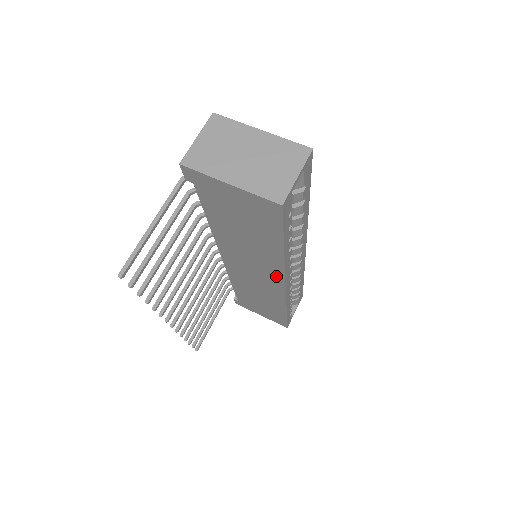
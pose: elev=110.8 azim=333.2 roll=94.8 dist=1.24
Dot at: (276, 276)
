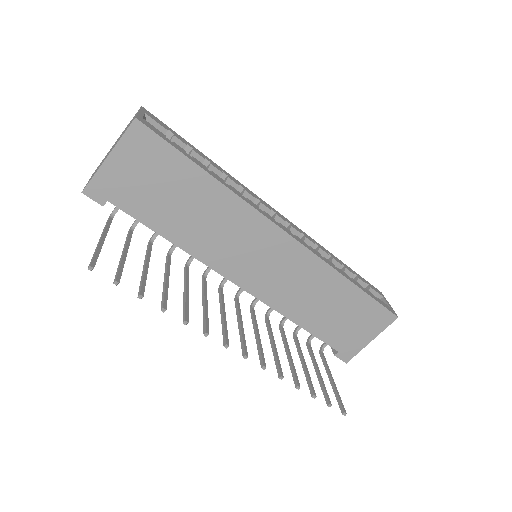
Dot at: (263, 228)
